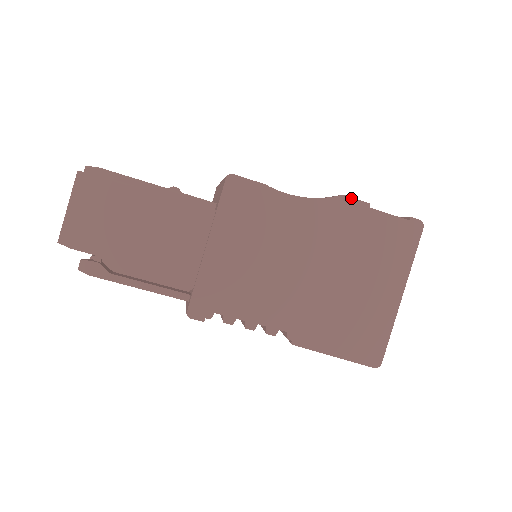
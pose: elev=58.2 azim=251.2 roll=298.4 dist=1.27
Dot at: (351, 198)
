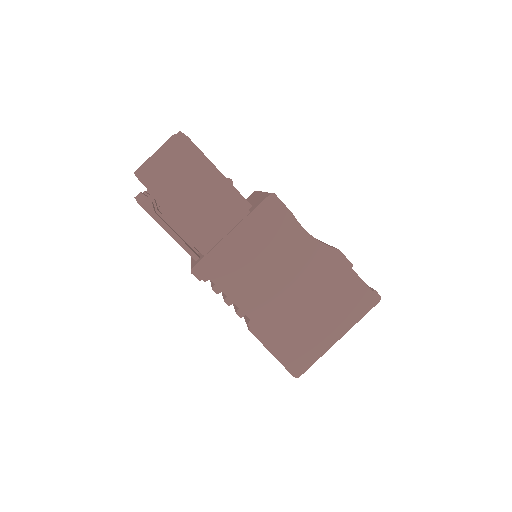
Dot at: (343, 255)
